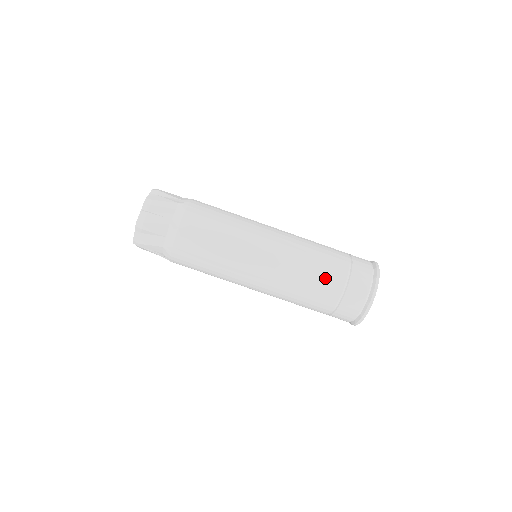
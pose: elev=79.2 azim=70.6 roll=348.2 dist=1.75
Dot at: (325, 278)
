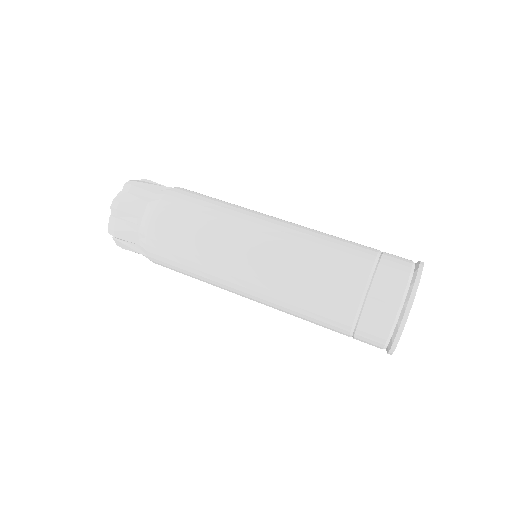
Dot at: (350, 243)
